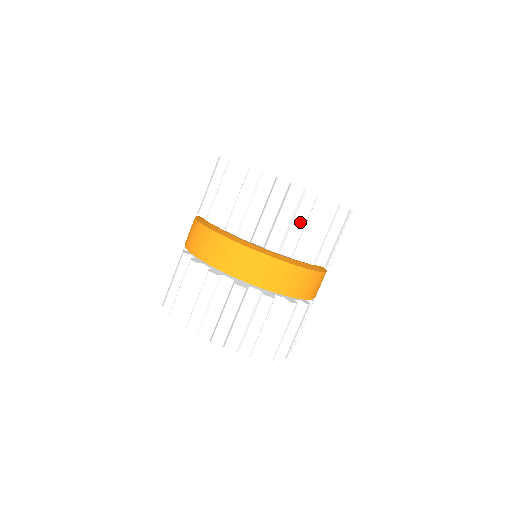
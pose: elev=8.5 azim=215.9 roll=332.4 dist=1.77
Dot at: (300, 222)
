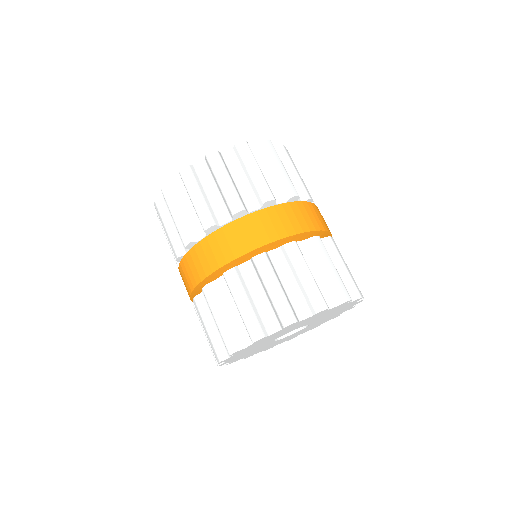
Dot at: (280, 166)
